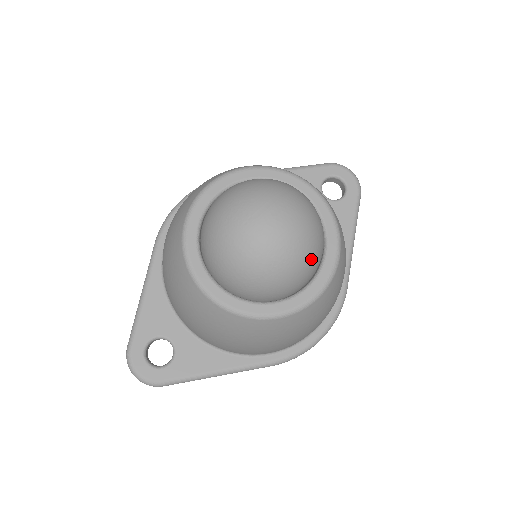
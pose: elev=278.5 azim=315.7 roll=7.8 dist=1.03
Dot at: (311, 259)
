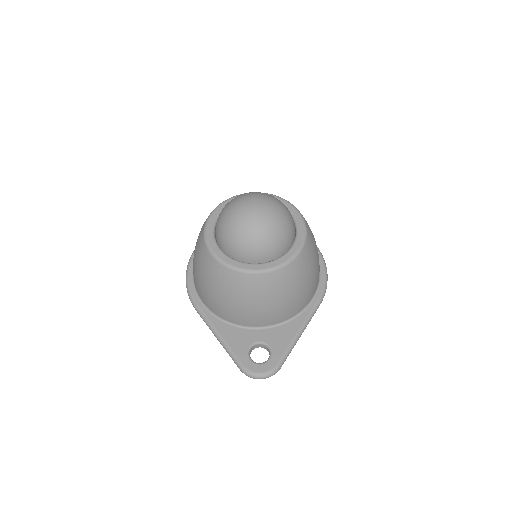
Dot at: (287, 210)
